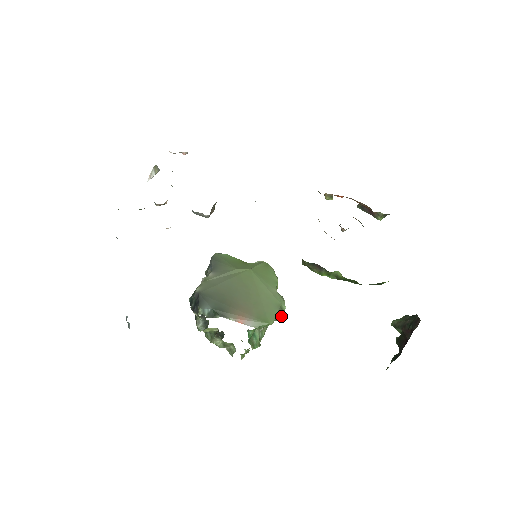
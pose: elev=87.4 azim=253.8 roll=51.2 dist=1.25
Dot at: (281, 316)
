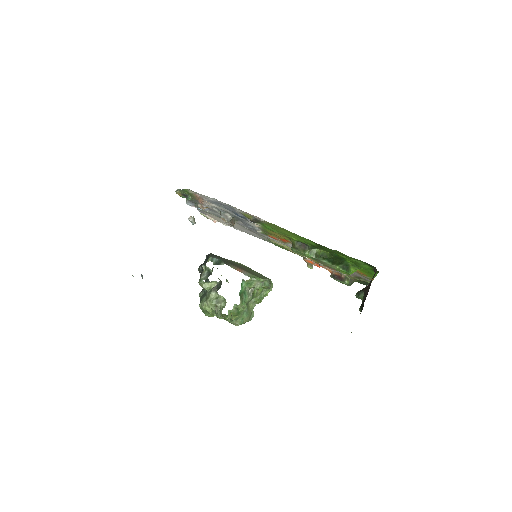
Dot at: (269, 285)
